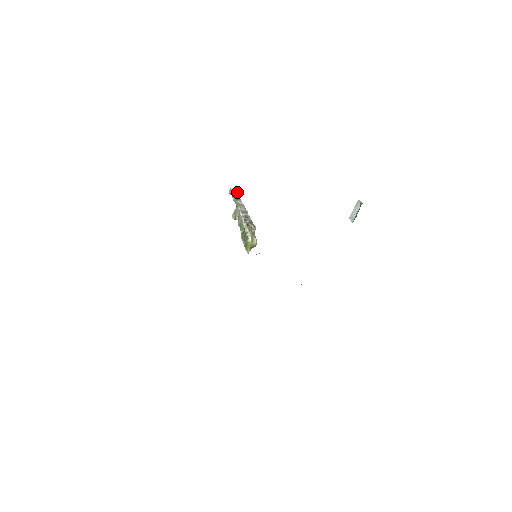
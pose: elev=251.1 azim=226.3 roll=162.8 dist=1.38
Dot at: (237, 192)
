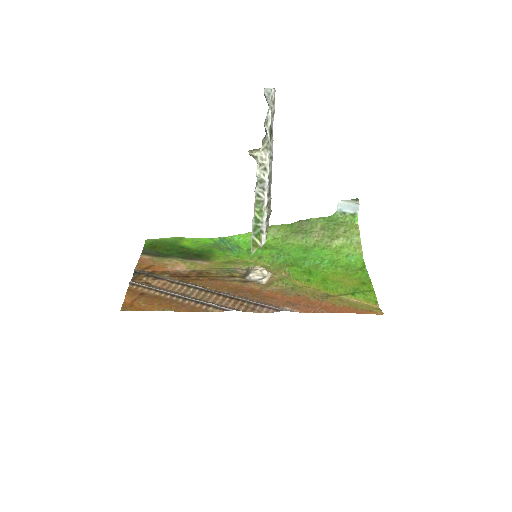
Dot at: occluded
